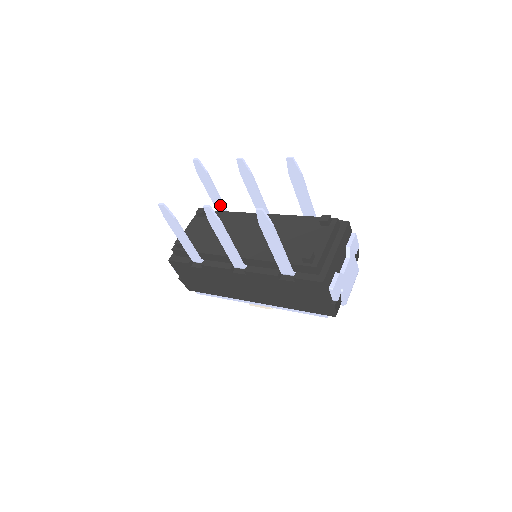
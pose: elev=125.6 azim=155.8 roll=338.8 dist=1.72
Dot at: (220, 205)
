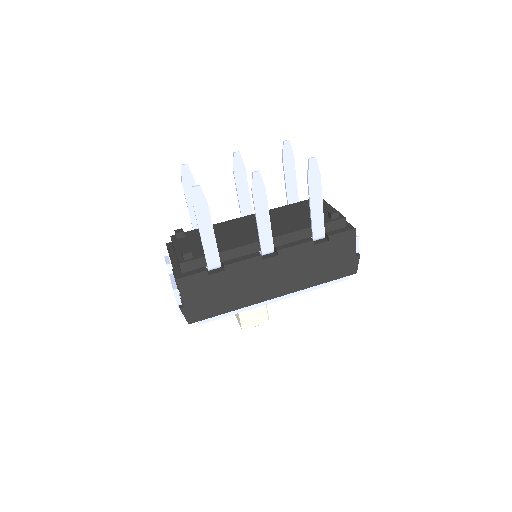
Dot at: occluded
